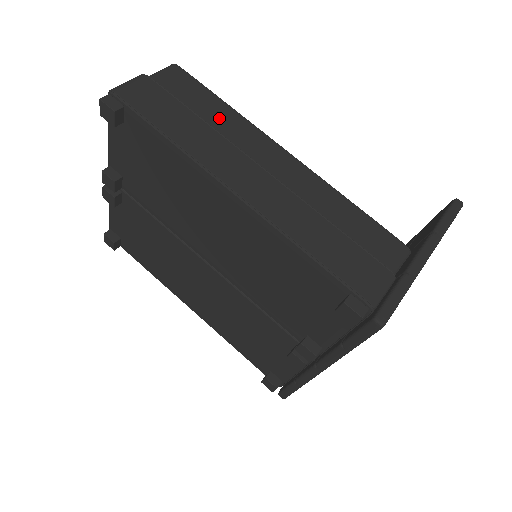
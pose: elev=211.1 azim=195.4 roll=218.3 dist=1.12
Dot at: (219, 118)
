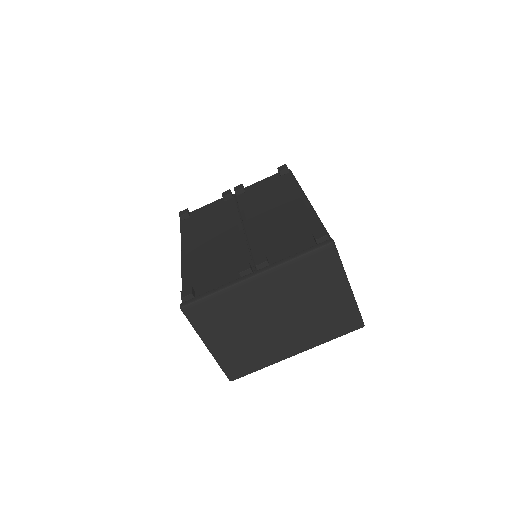
Dot at: occluded
